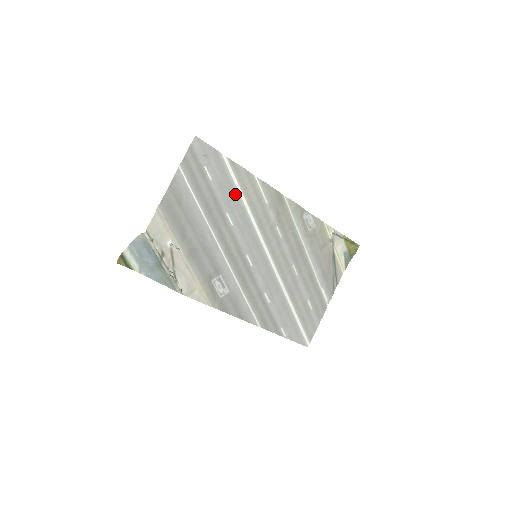
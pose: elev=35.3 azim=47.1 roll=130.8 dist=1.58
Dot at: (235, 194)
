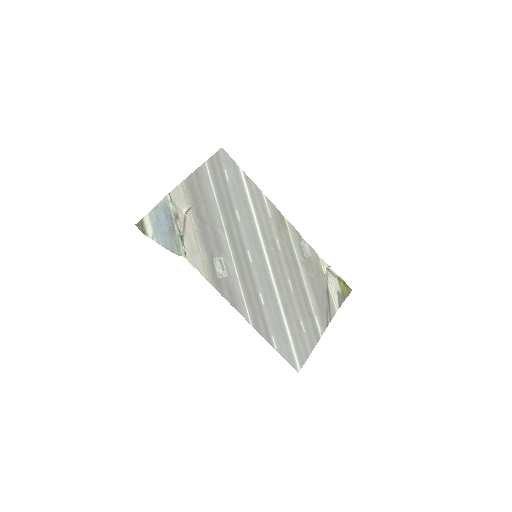
Dot at: (245, 199)
